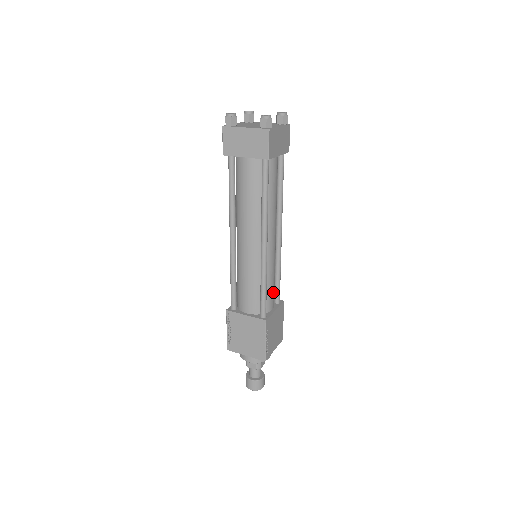
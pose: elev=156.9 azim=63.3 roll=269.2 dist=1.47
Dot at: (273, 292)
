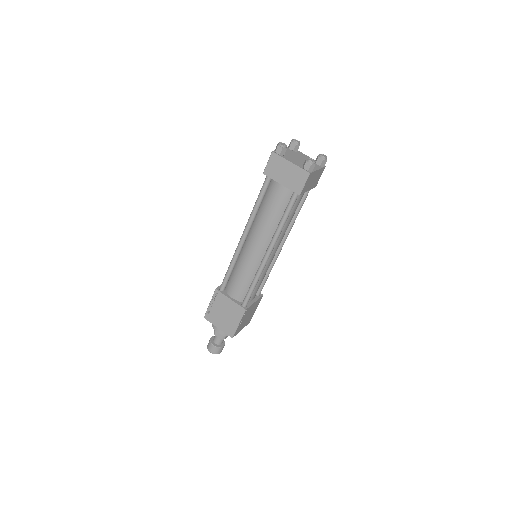
Dot at: (258, 288)
